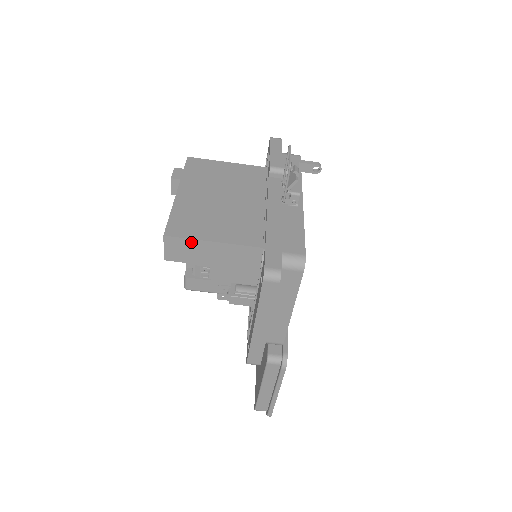
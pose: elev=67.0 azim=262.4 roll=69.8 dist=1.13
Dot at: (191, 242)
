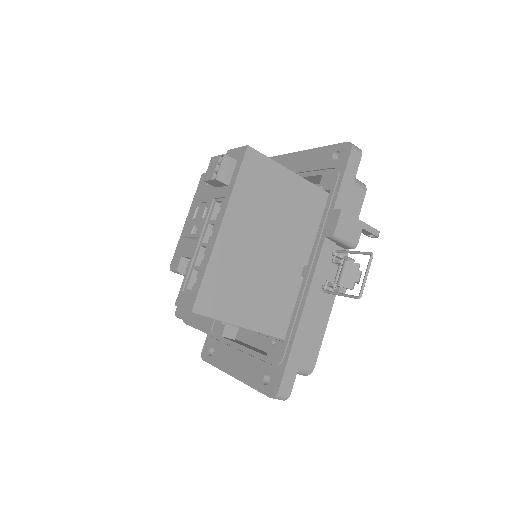
Dot at: (216, 319)
